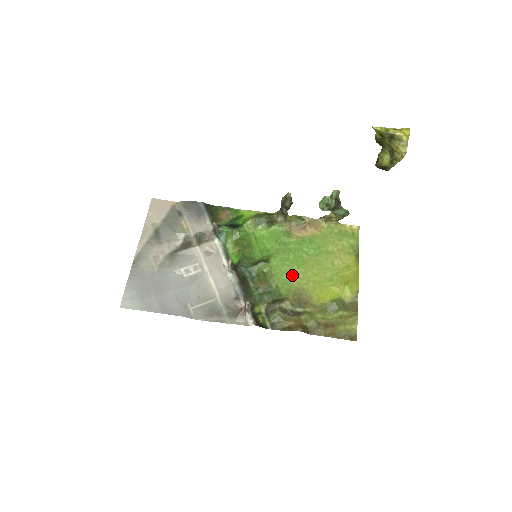
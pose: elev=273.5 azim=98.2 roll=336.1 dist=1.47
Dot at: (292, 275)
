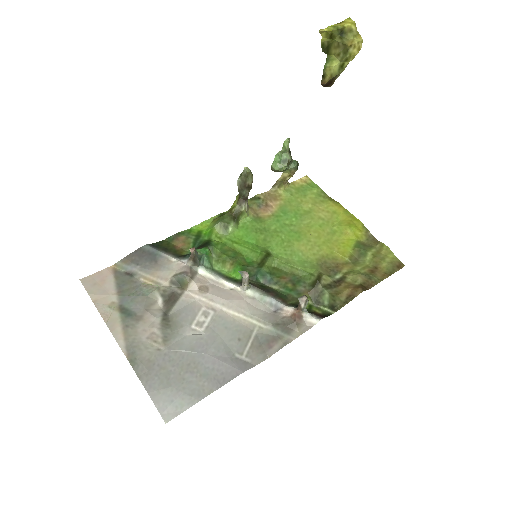
Dot at: (300, 252)
